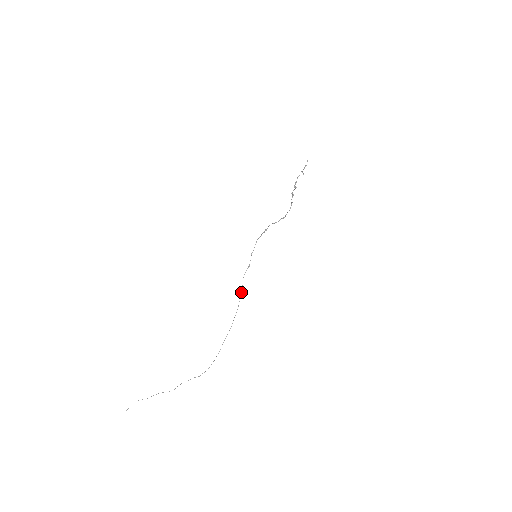
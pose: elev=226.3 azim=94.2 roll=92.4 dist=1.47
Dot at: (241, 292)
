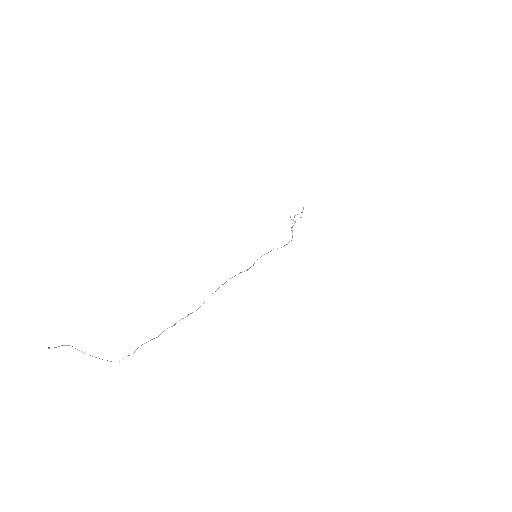
Dot at: occluded
